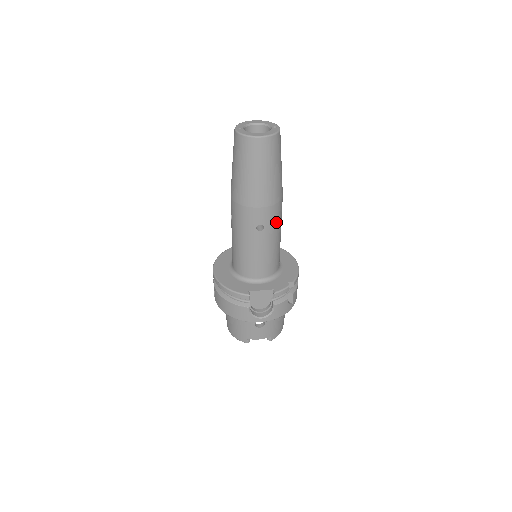
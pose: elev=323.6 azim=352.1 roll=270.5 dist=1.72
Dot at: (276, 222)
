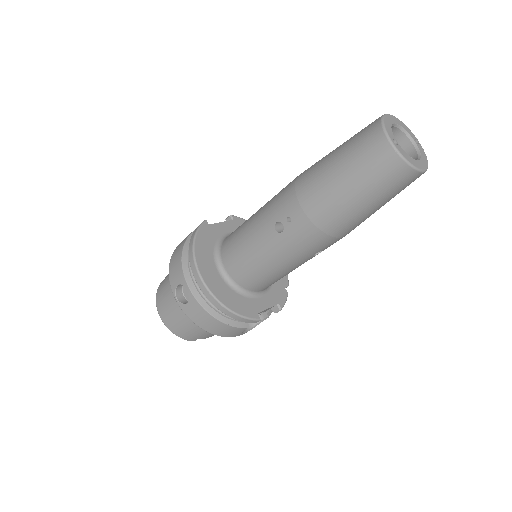
Dot at: occluded
